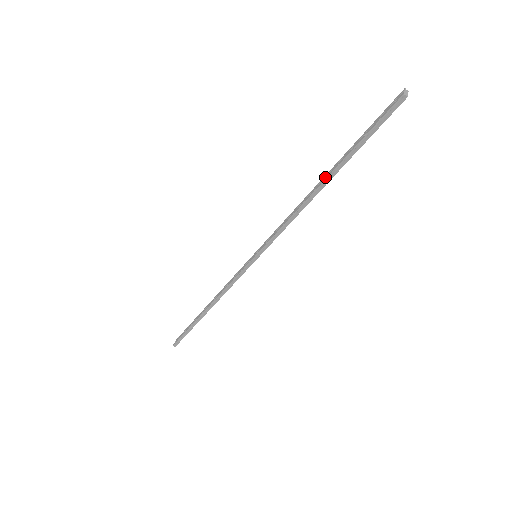
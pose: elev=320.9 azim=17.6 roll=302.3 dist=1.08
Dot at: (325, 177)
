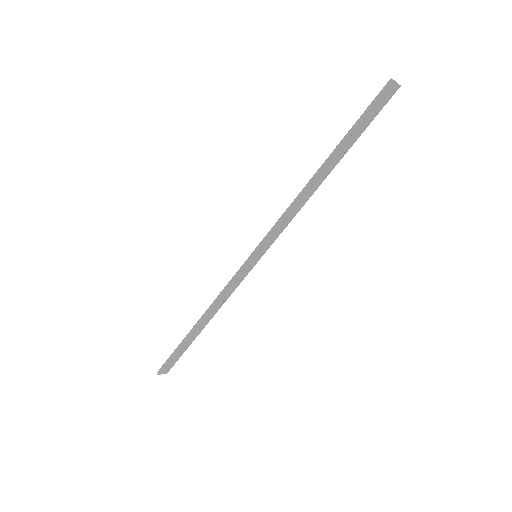
Dot at: (326, 166)
